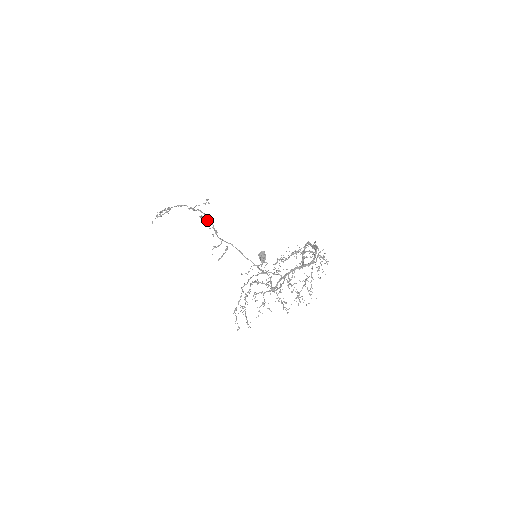
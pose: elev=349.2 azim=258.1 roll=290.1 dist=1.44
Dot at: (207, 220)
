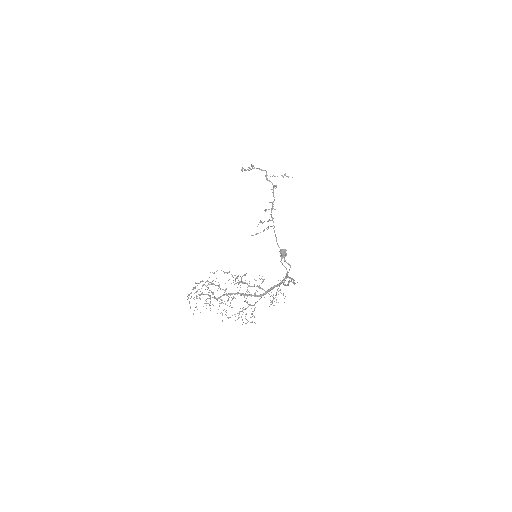
Dot at: (273, 193)
